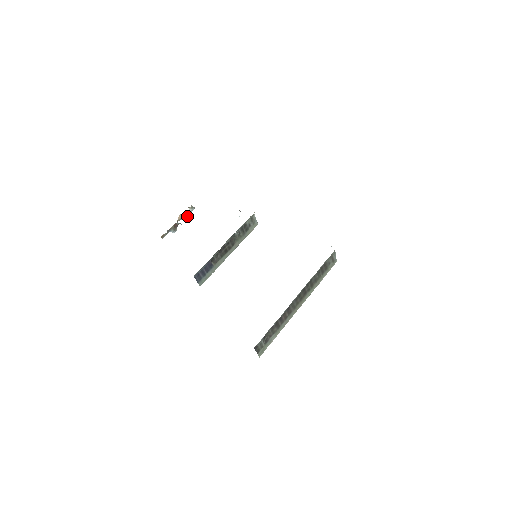
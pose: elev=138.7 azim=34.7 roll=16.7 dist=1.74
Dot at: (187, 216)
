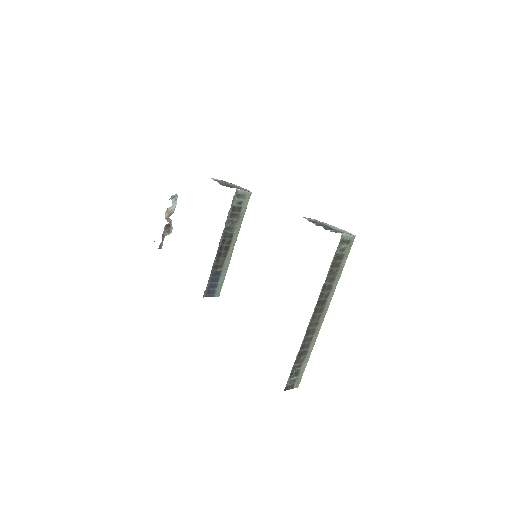
Dot at: (174, 209)
